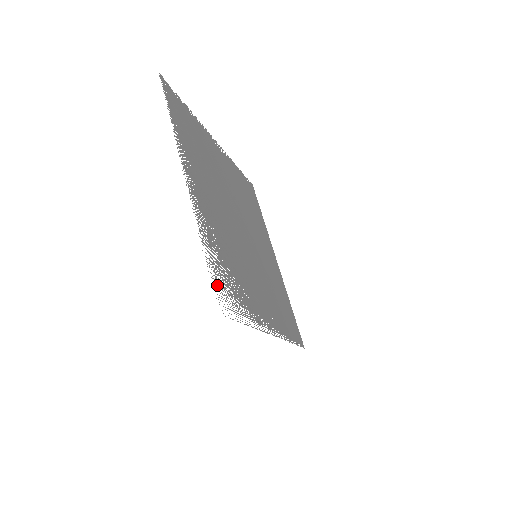
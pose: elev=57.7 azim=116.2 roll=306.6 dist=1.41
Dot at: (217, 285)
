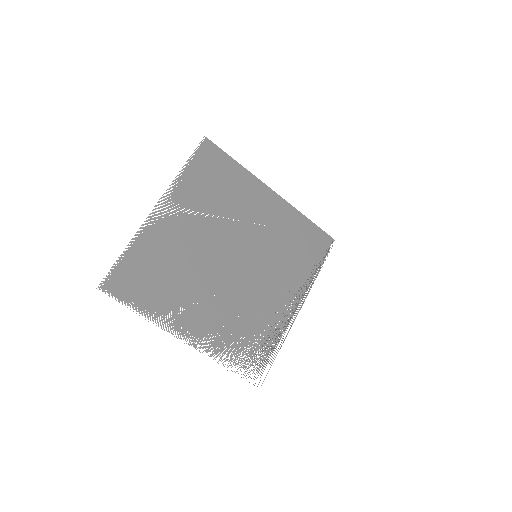
Dot at: (248, 372)
